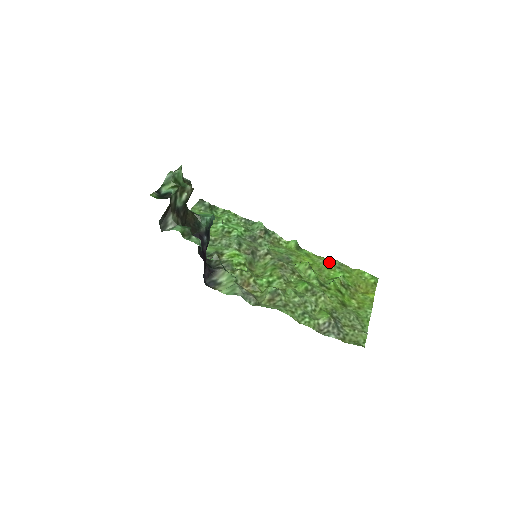
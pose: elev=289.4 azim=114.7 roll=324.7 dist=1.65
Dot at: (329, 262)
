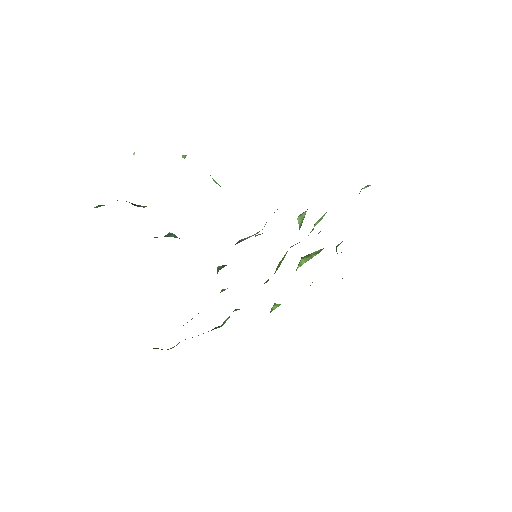
Dot at: occluded
